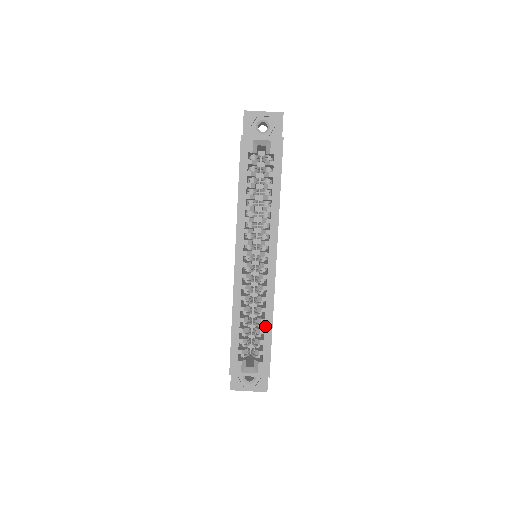
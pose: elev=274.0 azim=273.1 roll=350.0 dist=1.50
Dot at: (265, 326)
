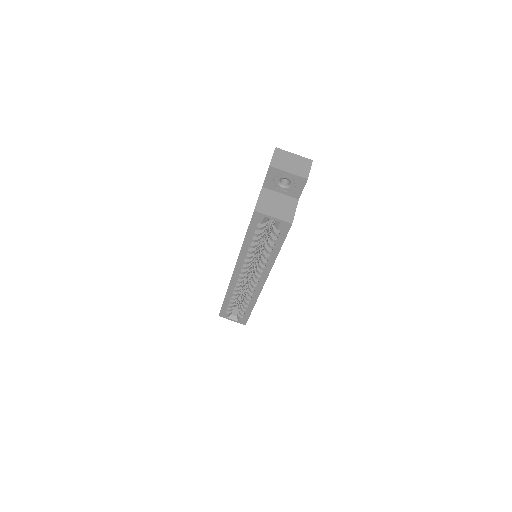
Dot at: (248, 306)
